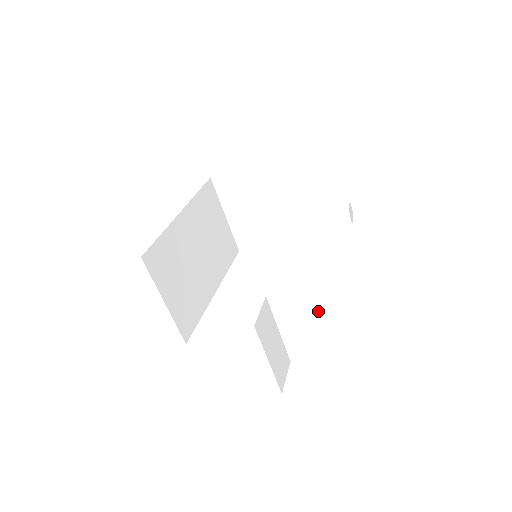
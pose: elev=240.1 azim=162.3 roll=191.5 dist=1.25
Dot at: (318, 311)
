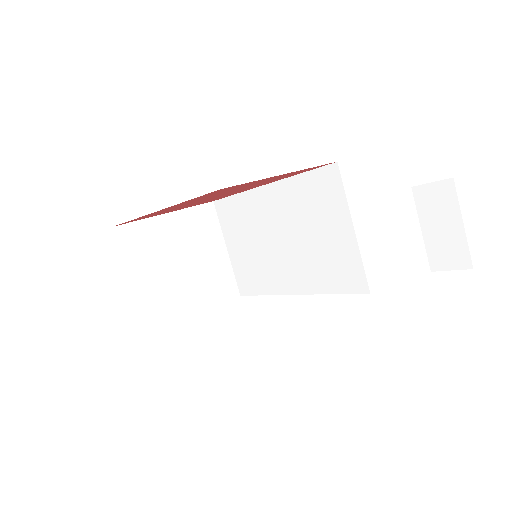
Dot at: (409, 213)
